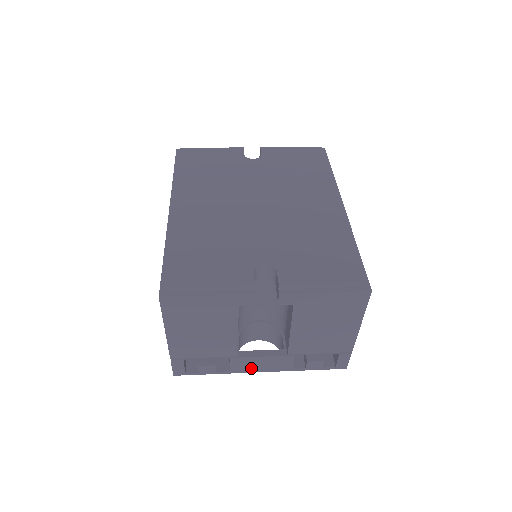
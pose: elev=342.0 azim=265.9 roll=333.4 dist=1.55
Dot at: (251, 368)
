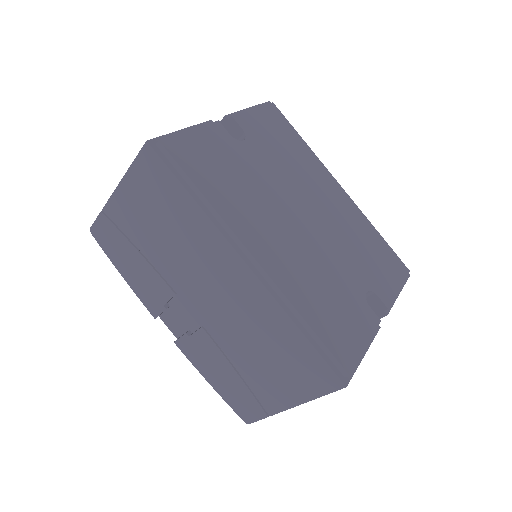
Dot at: occluded
